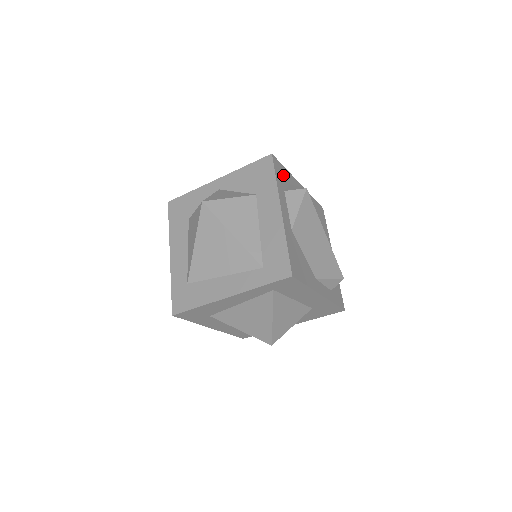
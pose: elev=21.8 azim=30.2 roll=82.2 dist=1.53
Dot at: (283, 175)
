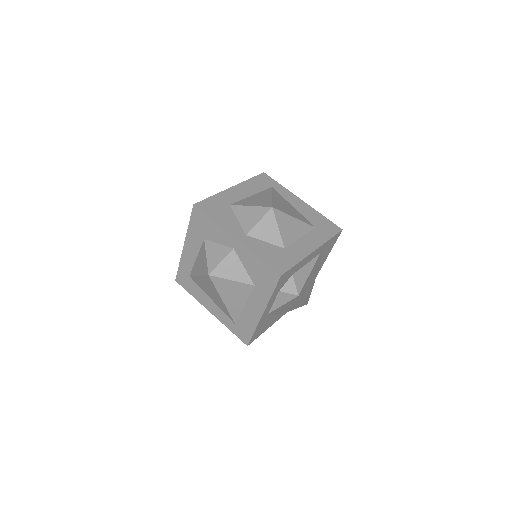
Dot at: (288, 276)
